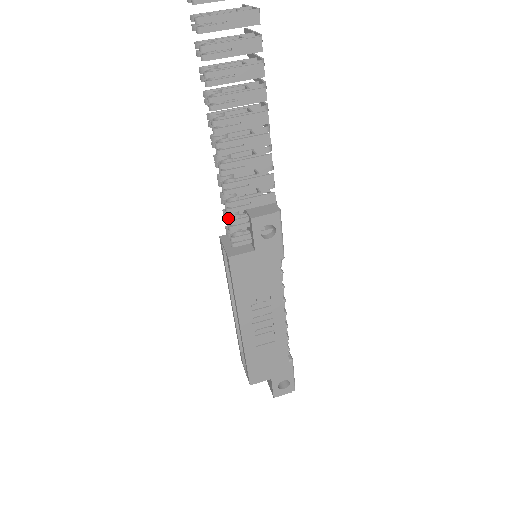
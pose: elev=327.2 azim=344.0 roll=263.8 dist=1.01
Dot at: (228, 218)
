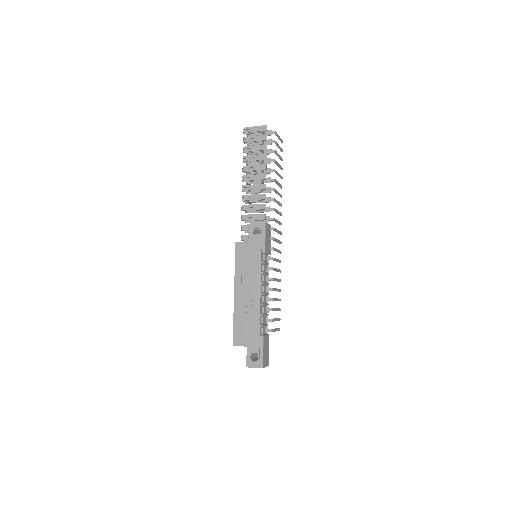
Dot at: (243, 225)
